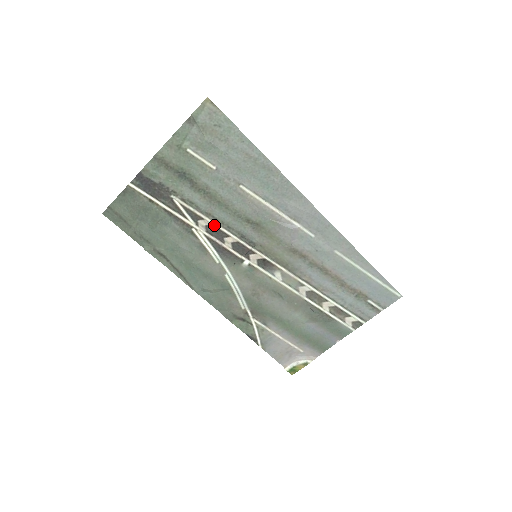
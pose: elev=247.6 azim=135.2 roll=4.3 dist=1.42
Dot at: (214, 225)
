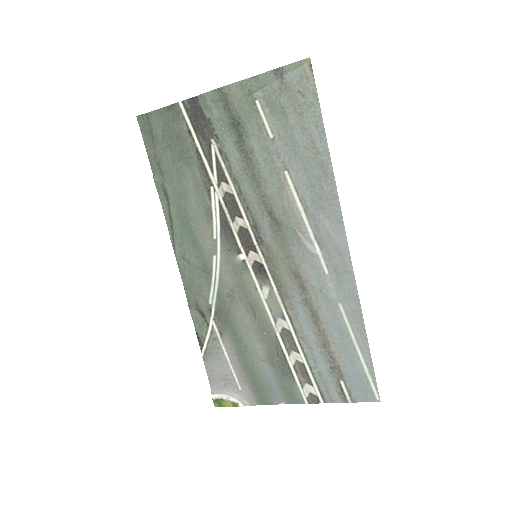
Dot at: (235, 196)
